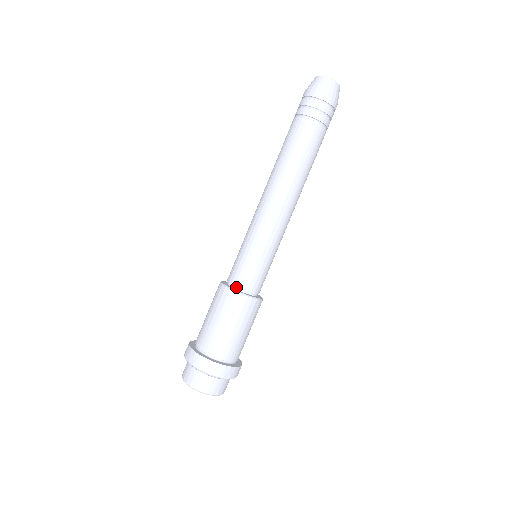
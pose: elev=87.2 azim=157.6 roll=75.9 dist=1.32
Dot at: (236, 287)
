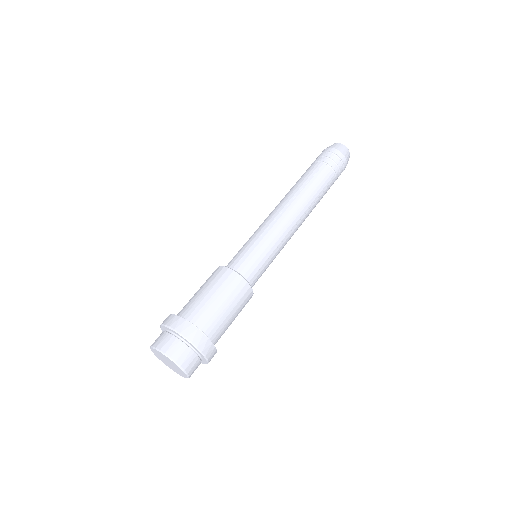
Dot at: occluded
